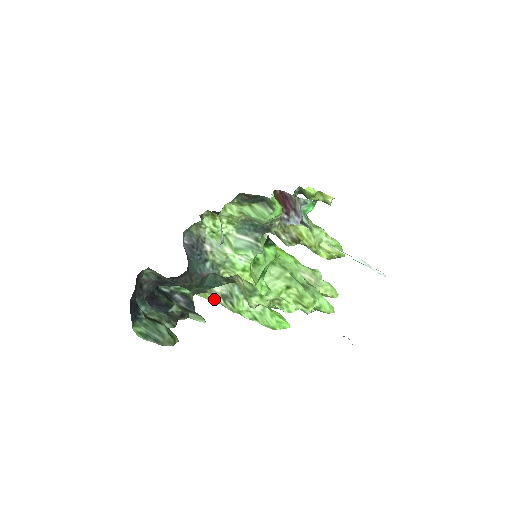
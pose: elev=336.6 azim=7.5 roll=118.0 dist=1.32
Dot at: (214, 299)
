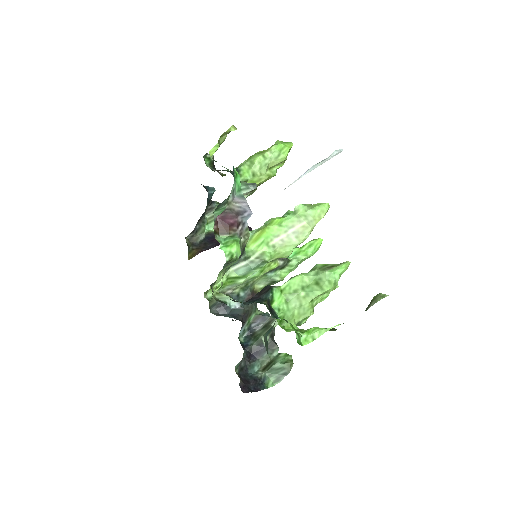
Dot at: occluded
